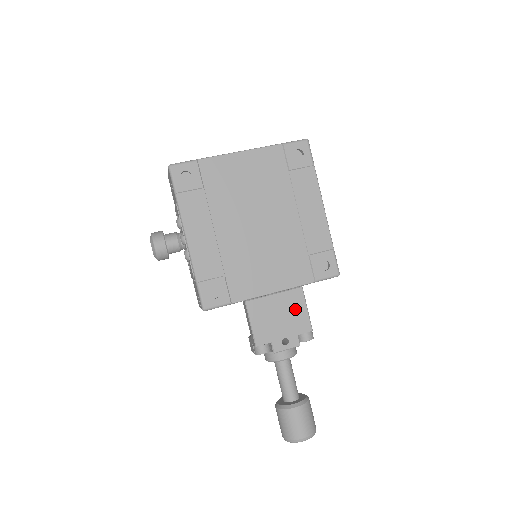
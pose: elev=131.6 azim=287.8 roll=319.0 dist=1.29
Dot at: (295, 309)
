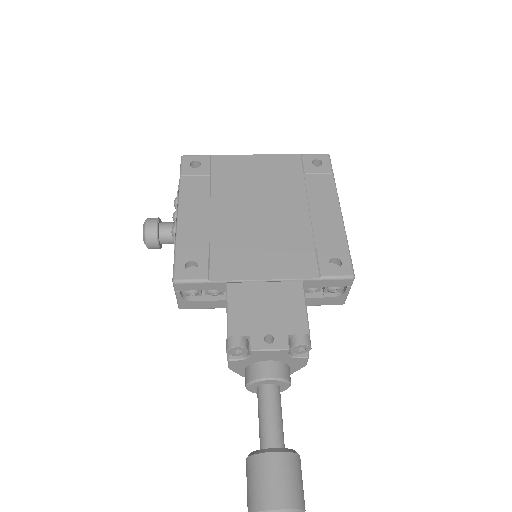
Dot at: (289, 303)
